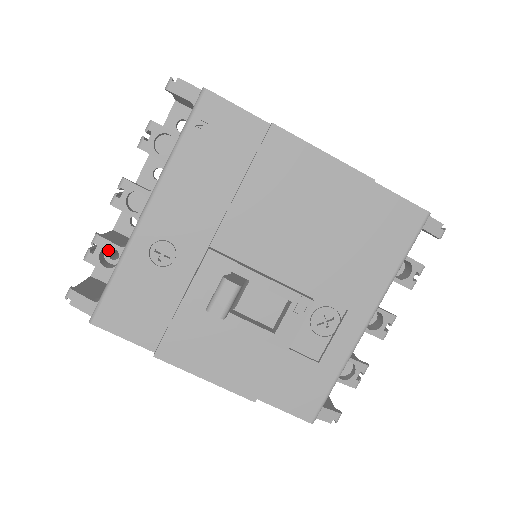
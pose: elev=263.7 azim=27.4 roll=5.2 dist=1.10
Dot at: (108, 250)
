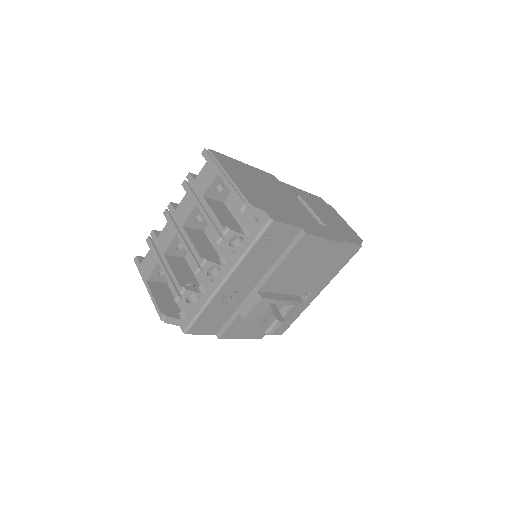
Dot at: occluded
